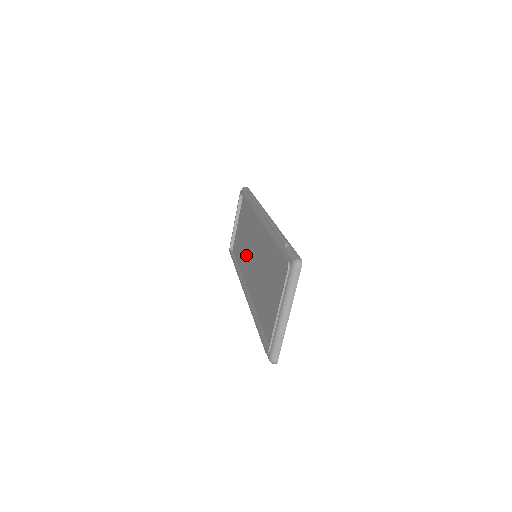
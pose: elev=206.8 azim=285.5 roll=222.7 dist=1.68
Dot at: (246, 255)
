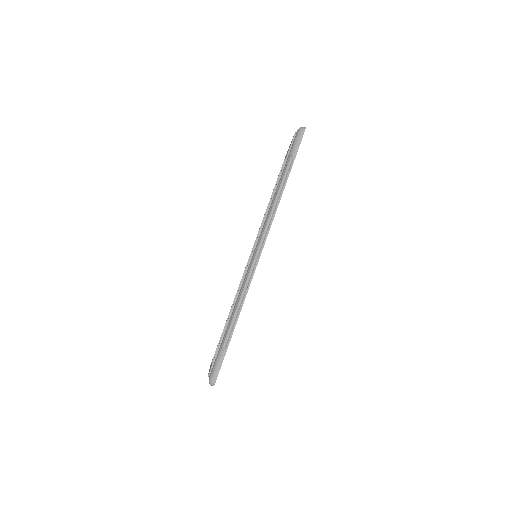
Dot at: occluded
